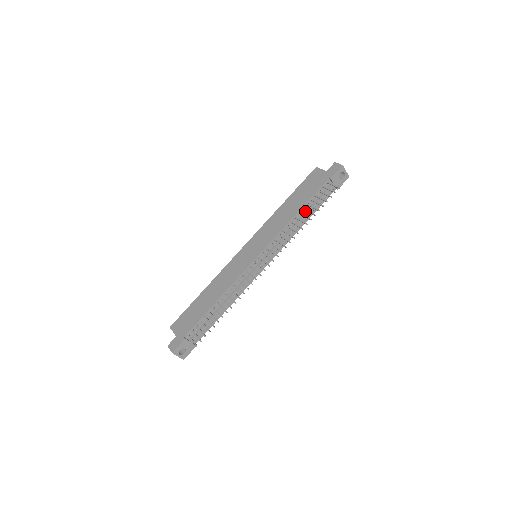
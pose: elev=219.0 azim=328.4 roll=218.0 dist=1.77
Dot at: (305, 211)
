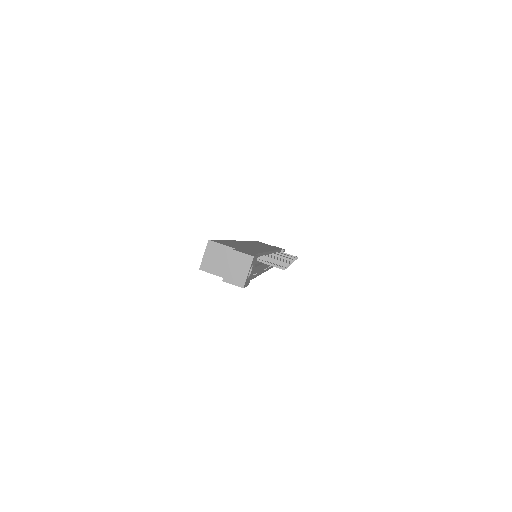
Dot at: occluded
